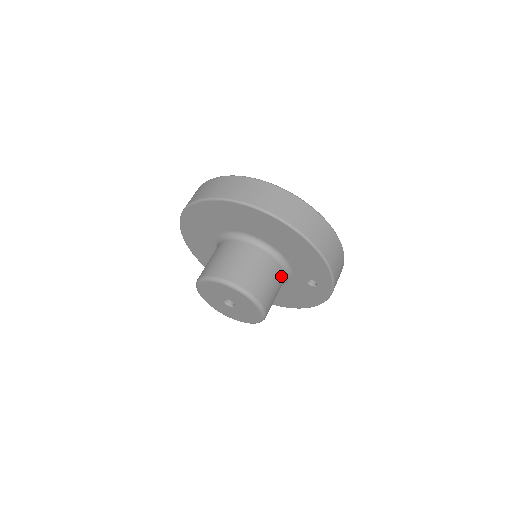
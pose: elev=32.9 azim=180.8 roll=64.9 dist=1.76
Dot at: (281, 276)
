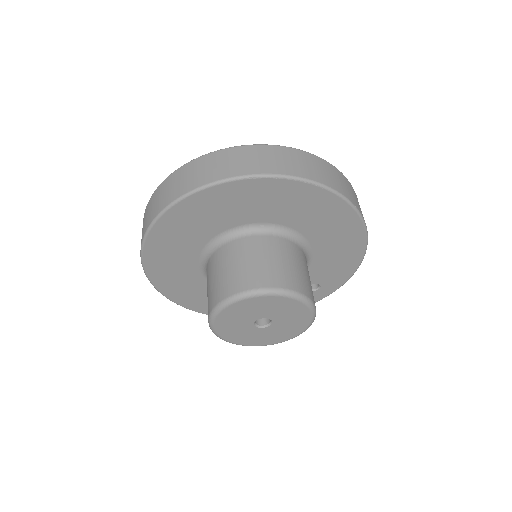
Dot at: occluded
